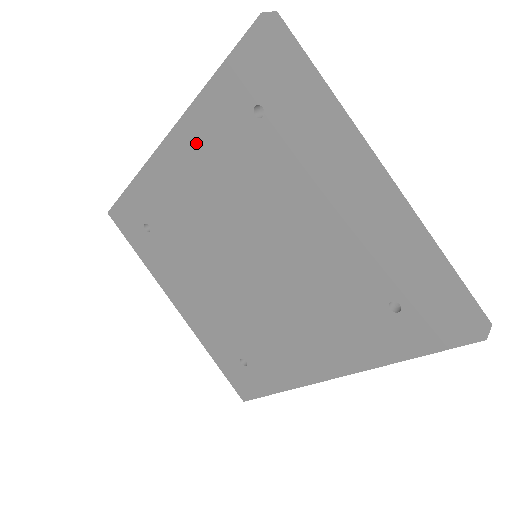
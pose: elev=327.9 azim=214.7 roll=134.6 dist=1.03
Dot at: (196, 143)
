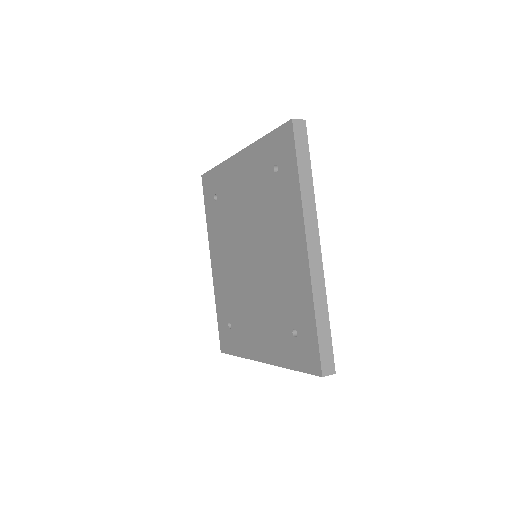
Dot at: (215, 244)
